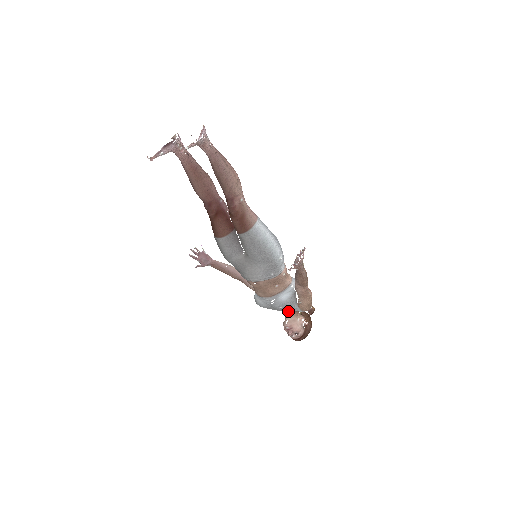
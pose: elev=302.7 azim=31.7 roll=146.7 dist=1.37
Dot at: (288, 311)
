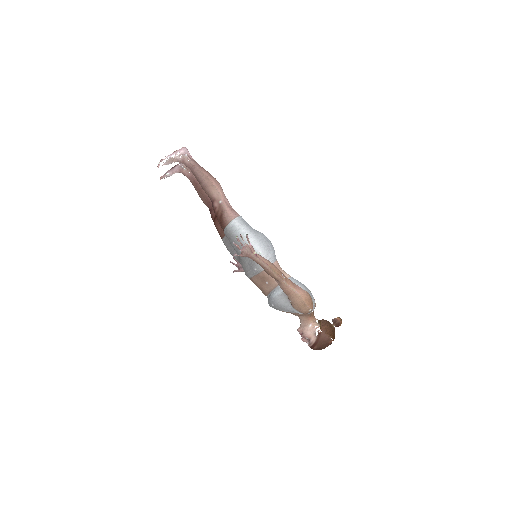
Dot at: (290, 312)
